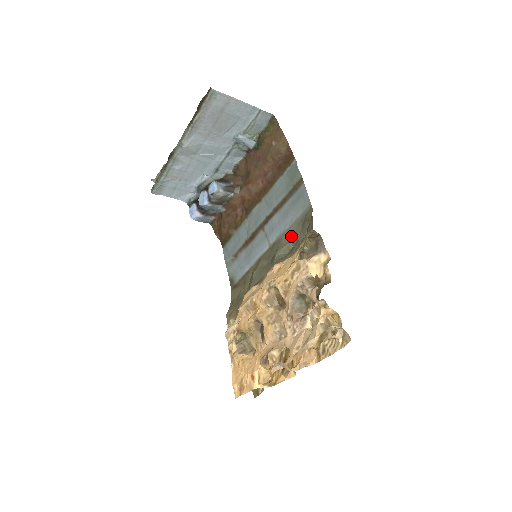
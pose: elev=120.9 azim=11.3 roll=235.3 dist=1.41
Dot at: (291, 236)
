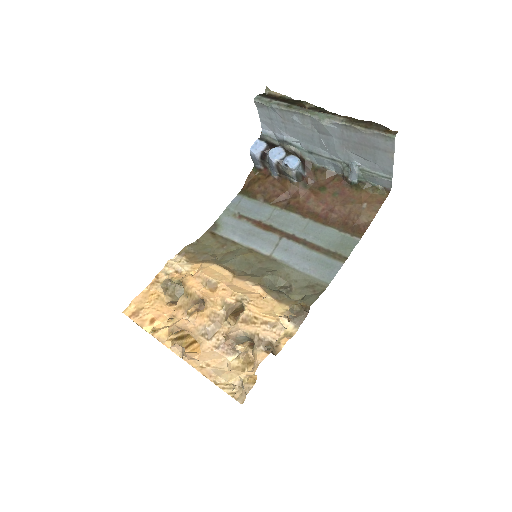
Dot at: (291, 277)
